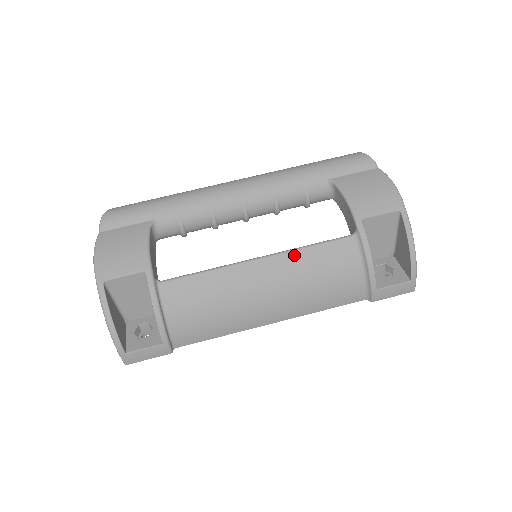
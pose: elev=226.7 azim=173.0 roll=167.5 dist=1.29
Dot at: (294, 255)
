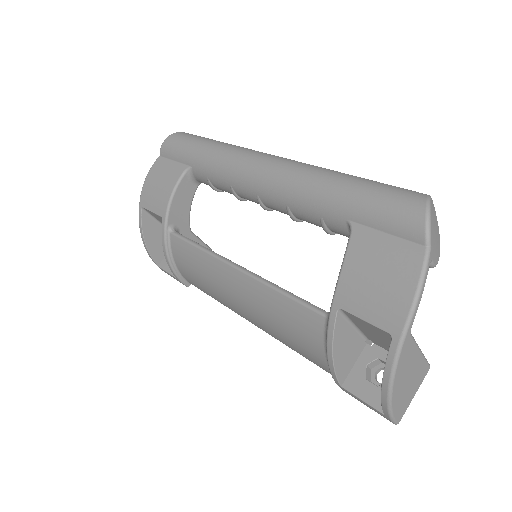
Dot at: (263, 289)
